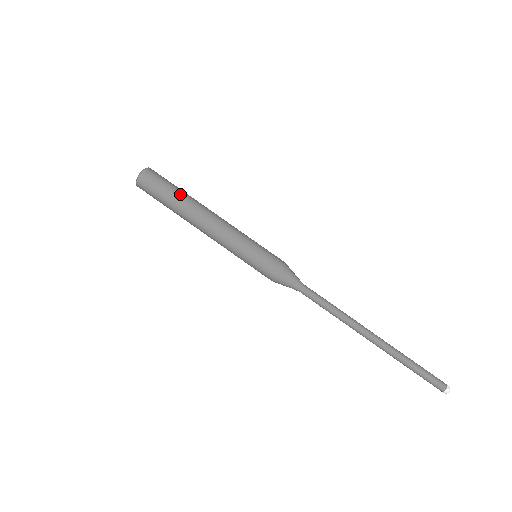
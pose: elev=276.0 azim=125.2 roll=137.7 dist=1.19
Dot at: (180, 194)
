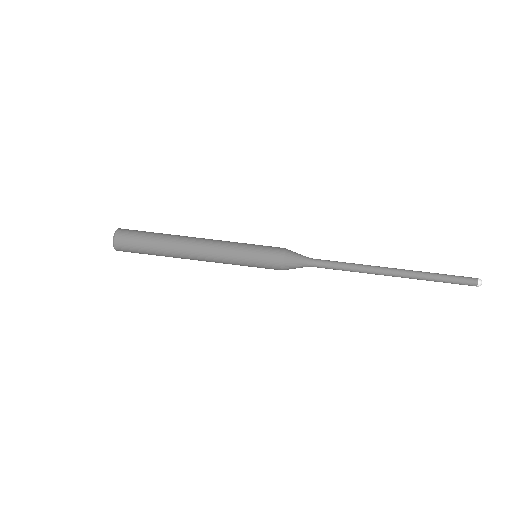
Dot at: (161, 234)
